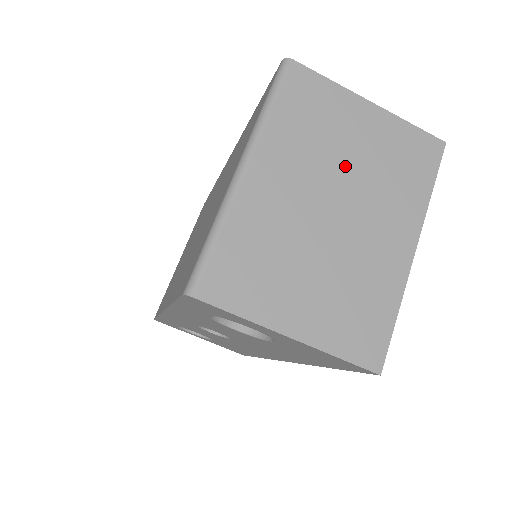
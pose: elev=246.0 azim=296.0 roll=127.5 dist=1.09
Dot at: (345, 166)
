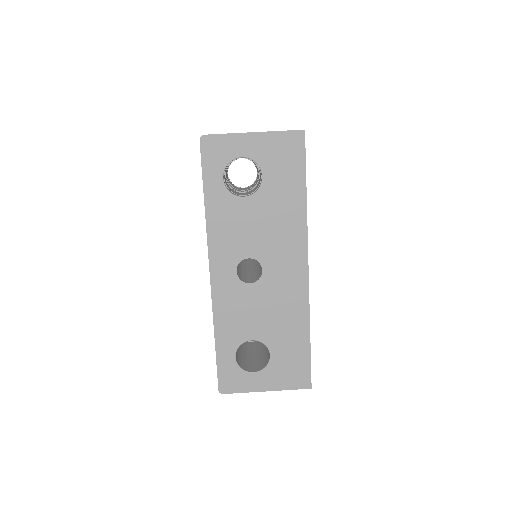
Dot at: occluded
